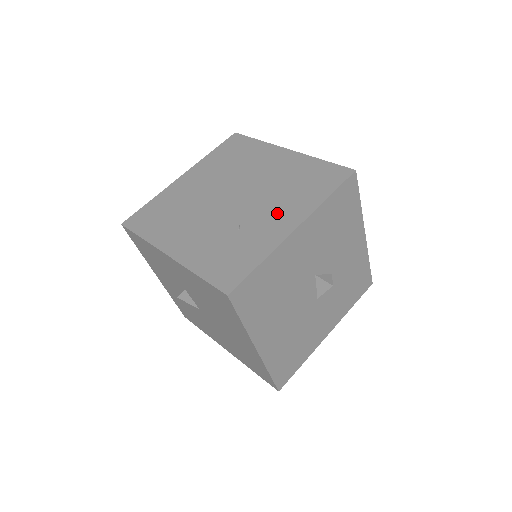
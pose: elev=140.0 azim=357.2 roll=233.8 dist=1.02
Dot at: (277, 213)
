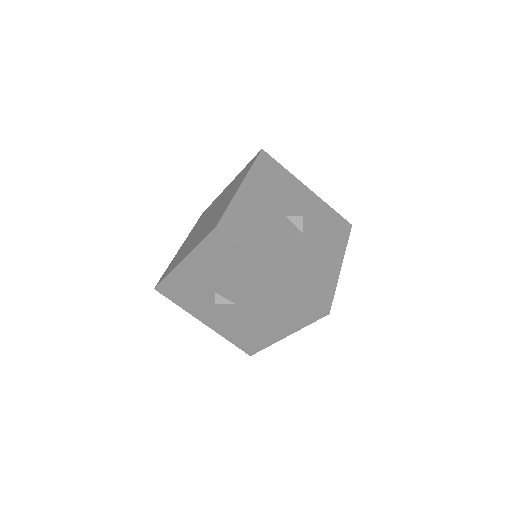
Dot at: occluded
